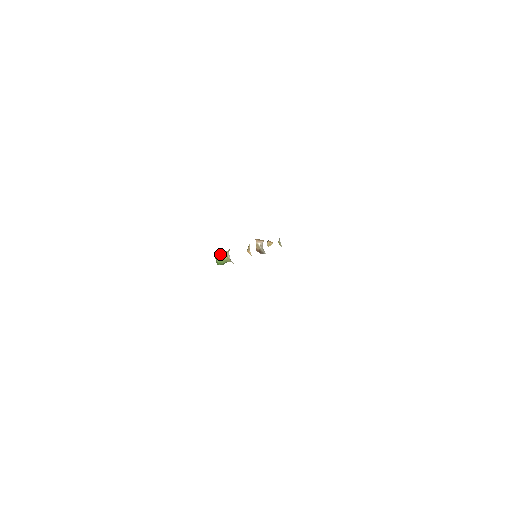
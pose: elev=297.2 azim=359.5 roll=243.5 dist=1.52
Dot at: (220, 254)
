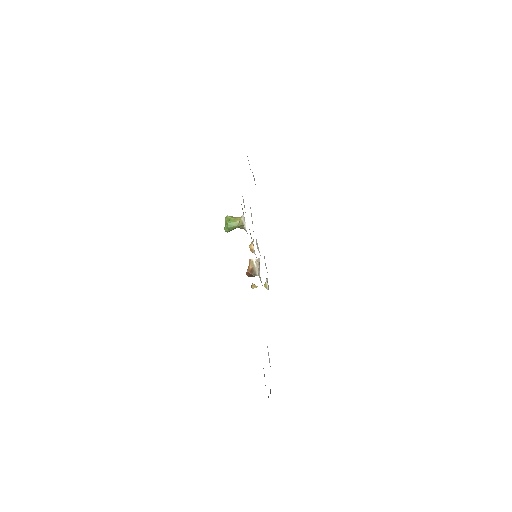
Dot at: (232, 217)
